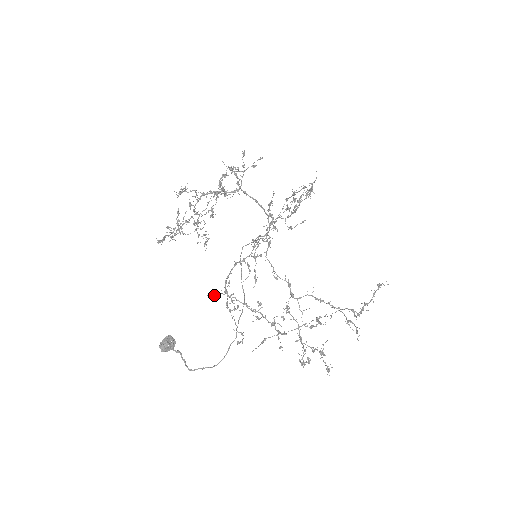
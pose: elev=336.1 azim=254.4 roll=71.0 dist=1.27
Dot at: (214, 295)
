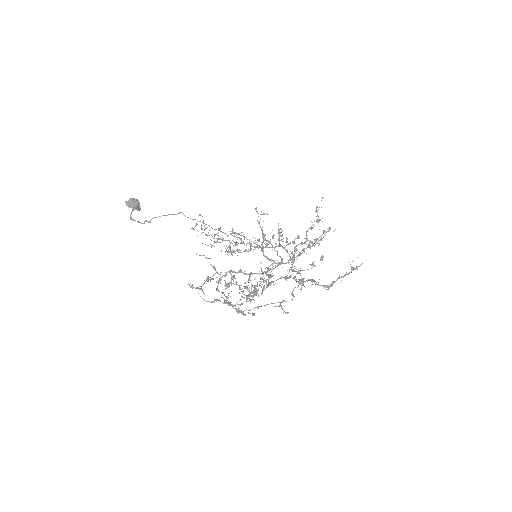
Dot at: occluded
